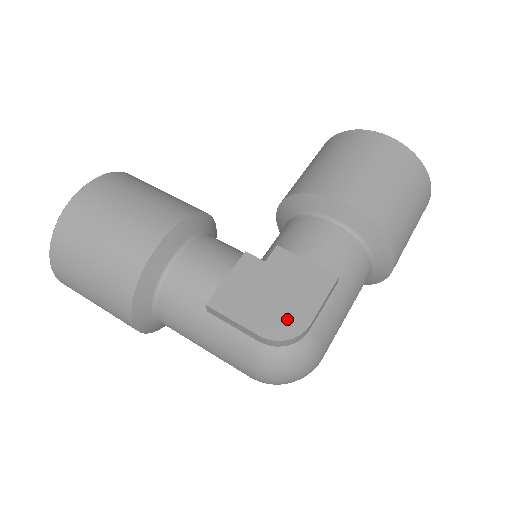
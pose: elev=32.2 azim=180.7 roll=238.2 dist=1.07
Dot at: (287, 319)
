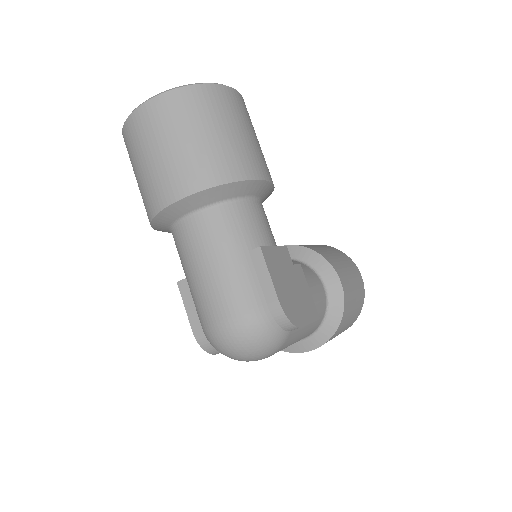
Dot at: (294, 309)
